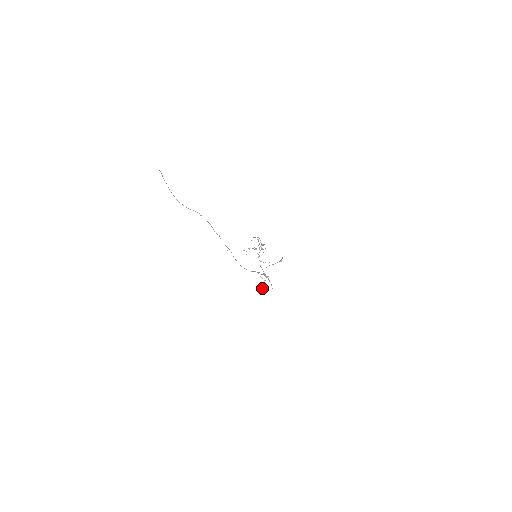
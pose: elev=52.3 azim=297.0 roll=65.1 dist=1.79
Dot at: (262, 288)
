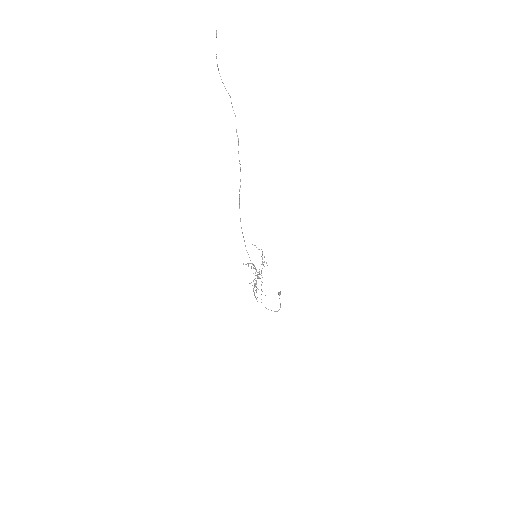
Dot at: (251, 282)
